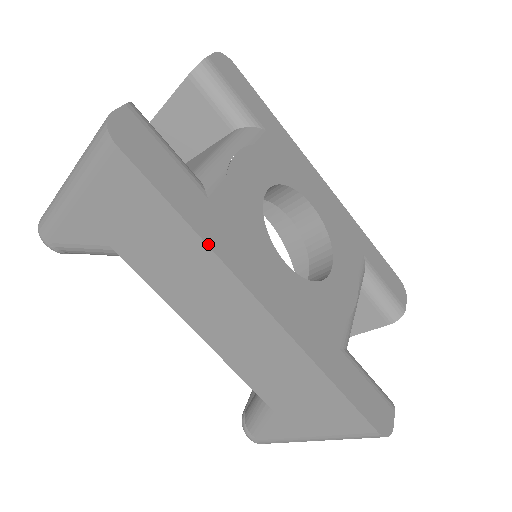
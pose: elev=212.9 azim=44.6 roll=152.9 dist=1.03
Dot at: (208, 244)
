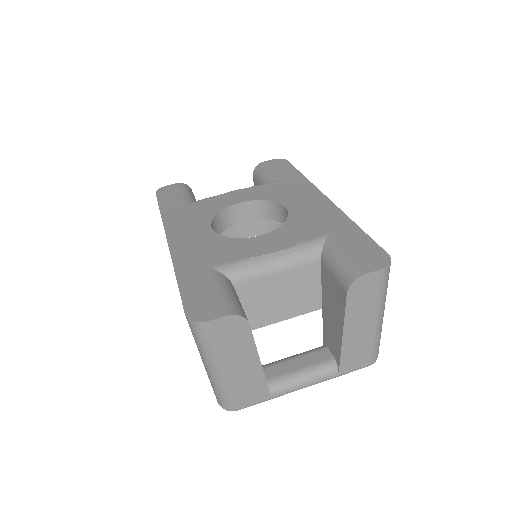
Dot at: (162, 218)
